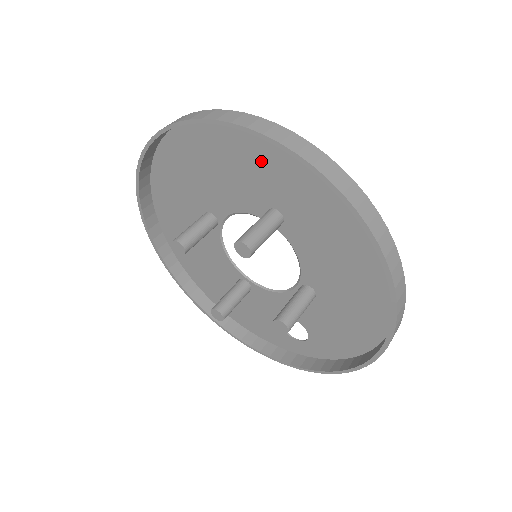
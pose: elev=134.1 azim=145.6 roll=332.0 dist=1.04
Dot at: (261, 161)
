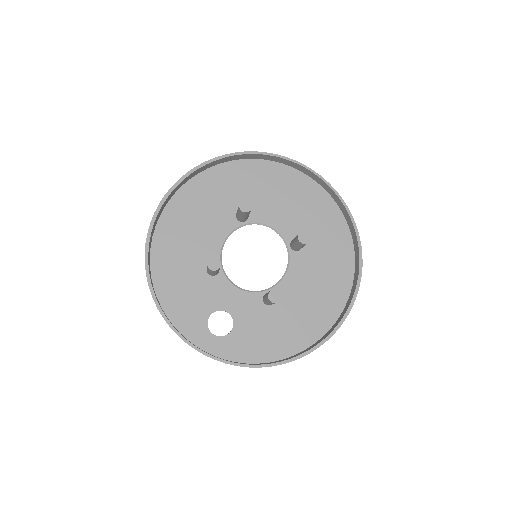
Dot at: (319, 216)
